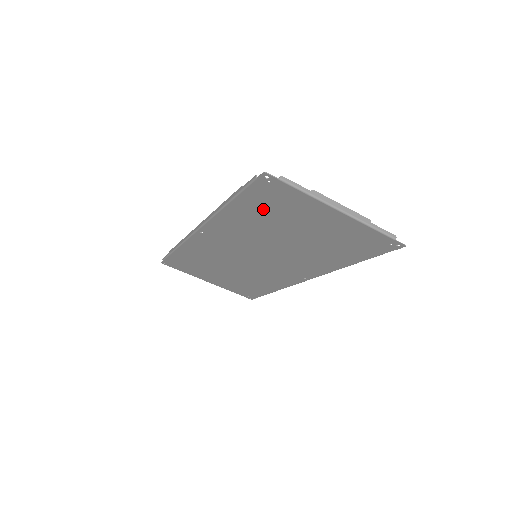
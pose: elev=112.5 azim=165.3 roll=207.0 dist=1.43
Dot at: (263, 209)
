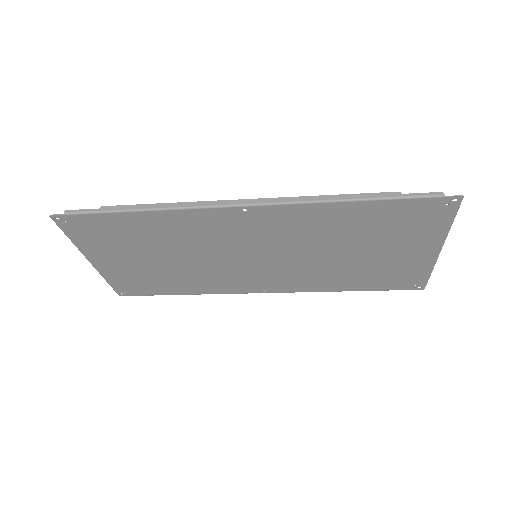
Dot at: (382, 221)
